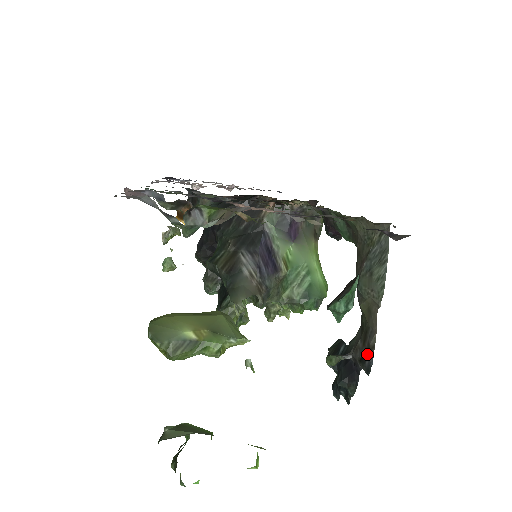
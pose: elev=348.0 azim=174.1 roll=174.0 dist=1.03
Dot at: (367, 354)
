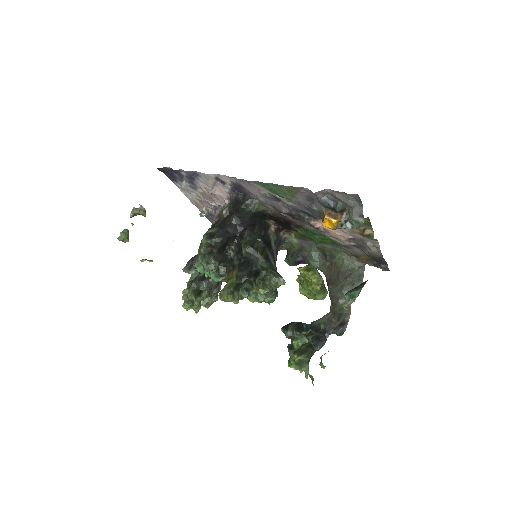
Dot at: (343, 325)
